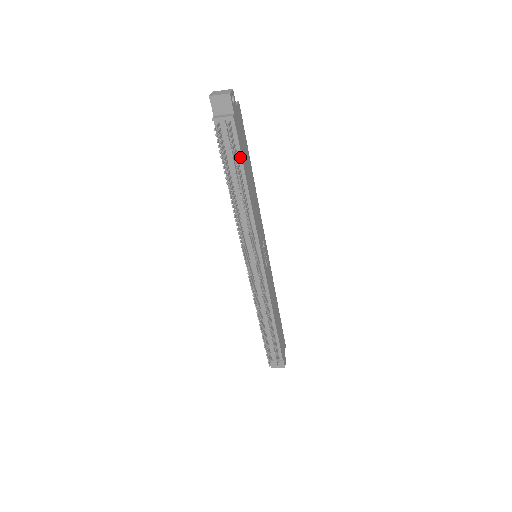
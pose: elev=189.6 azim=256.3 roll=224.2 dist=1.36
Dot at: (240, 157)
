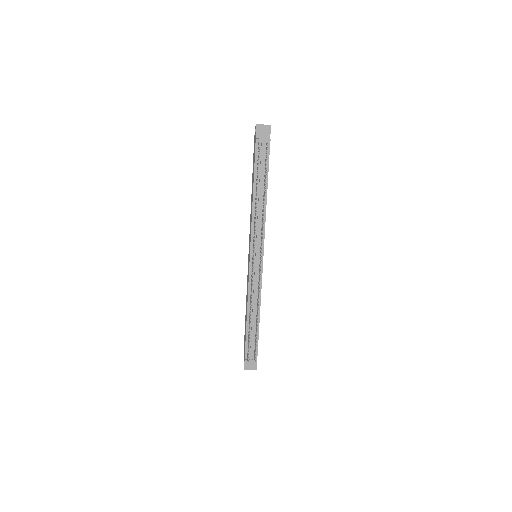
Dot at: (267, 170)
